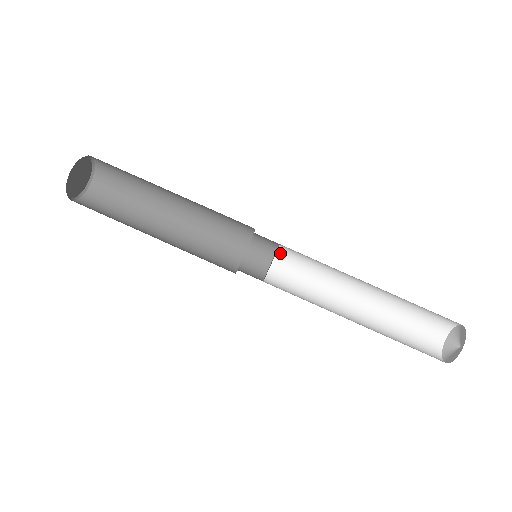
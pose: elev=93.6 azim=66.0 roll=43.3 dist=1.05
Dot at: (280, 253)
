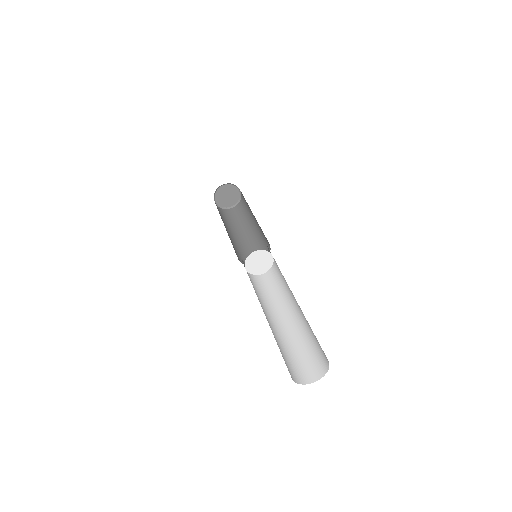
Dot at: (263, 276)
